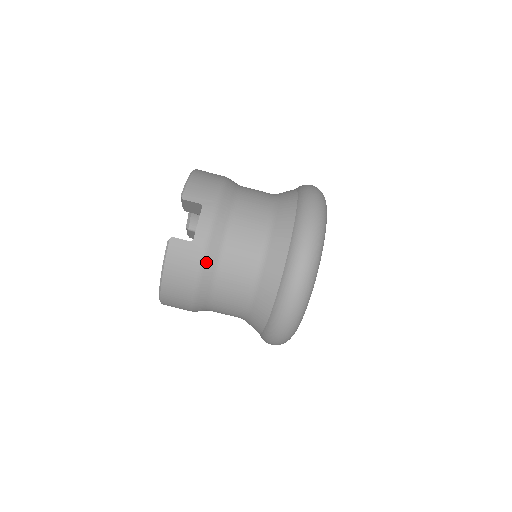
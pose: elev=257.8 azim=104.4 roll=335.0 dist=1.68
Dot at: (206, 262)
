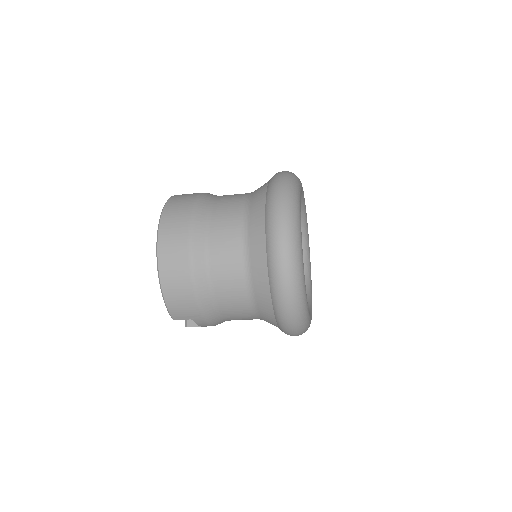
Dot at: occluded
